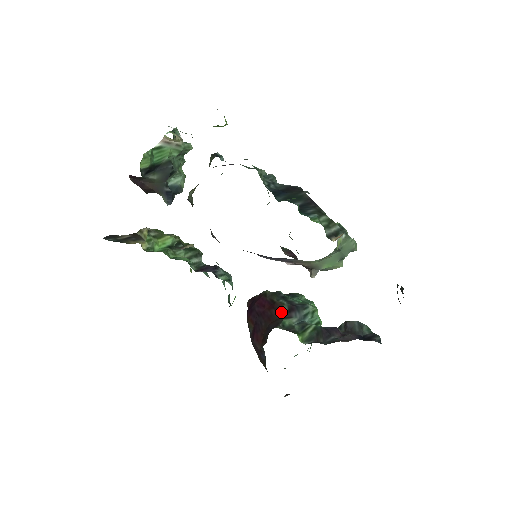
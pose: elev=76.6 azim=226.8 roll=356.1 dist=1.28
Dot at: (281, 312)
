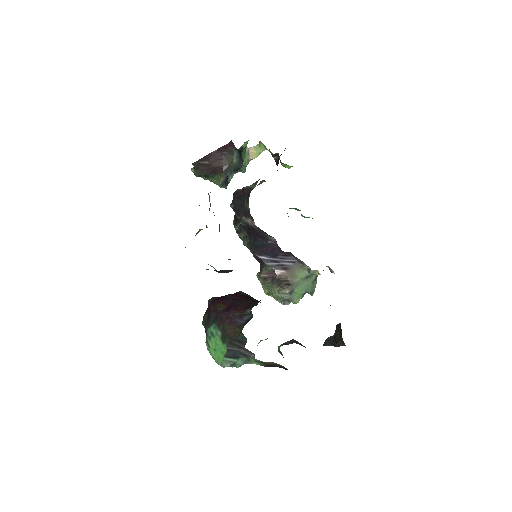
Dot at: occluded
